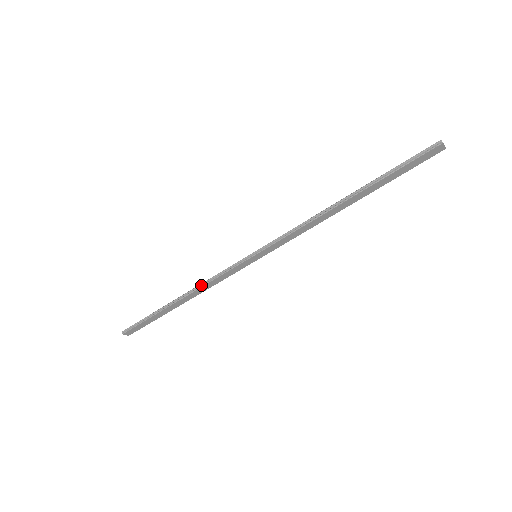
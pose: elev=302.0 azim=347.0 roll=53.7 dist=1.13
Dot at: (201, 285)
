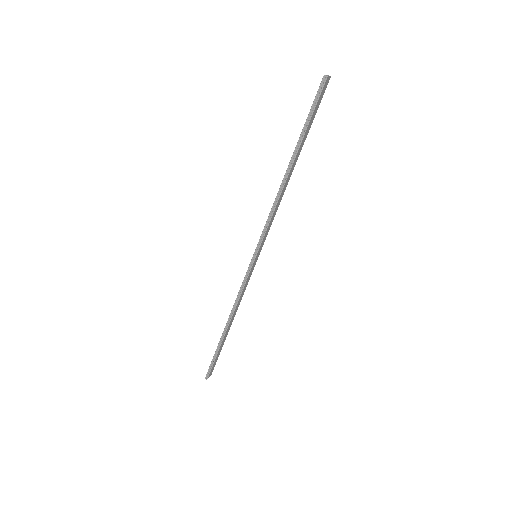
Dot at: (234, 306)
